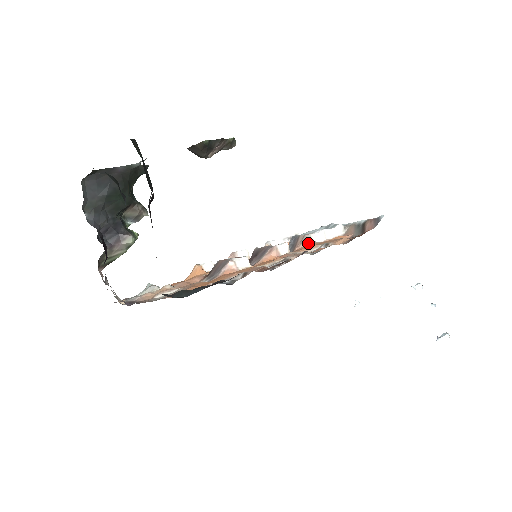
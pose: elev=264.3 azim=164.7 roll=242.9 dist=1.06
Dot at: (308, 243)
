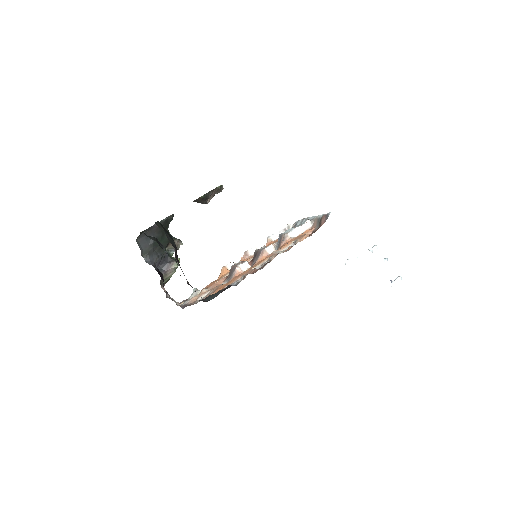
Dot at: (287, 240)
